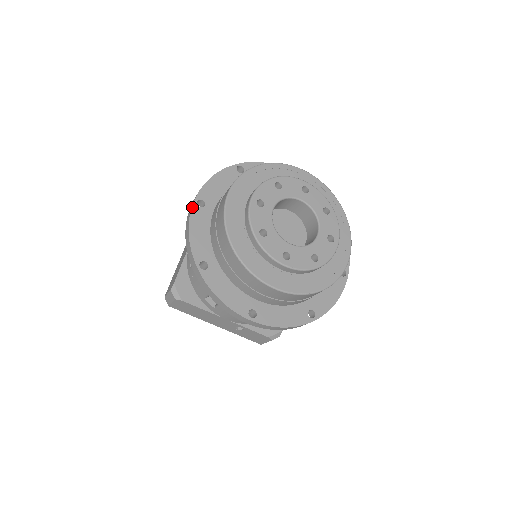
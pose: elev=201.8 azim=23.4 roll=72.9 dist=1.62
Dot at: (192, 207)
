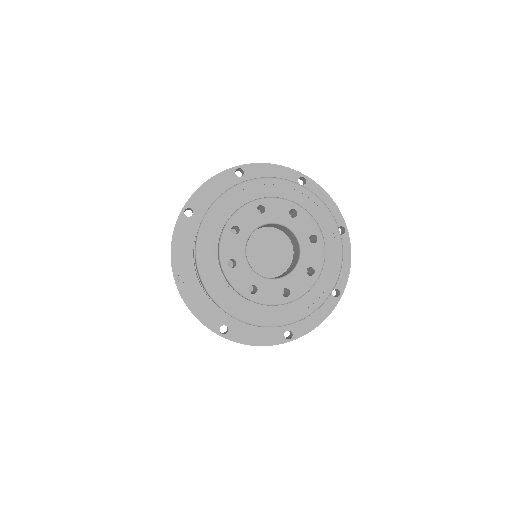
Dot at: (179, 216)
